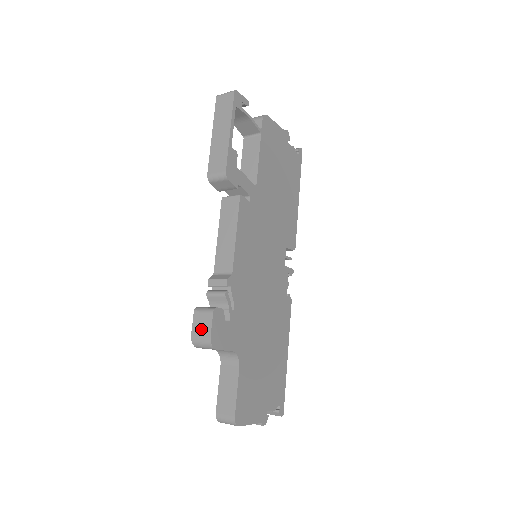
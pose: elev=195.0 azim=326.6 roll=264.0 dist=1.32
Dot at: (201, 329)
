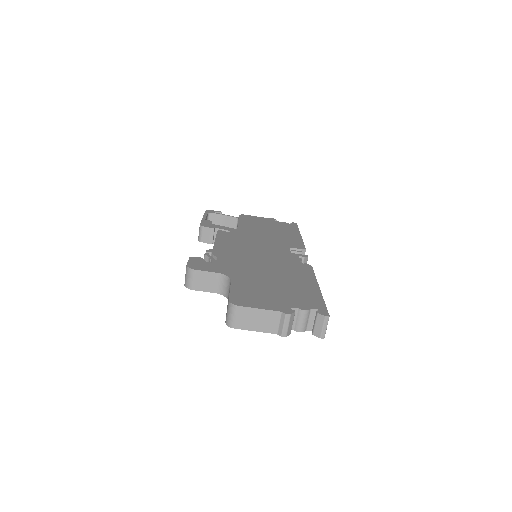
Dot at: occluded
